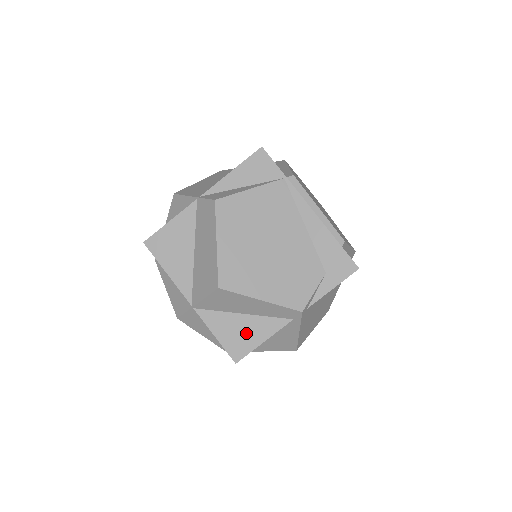
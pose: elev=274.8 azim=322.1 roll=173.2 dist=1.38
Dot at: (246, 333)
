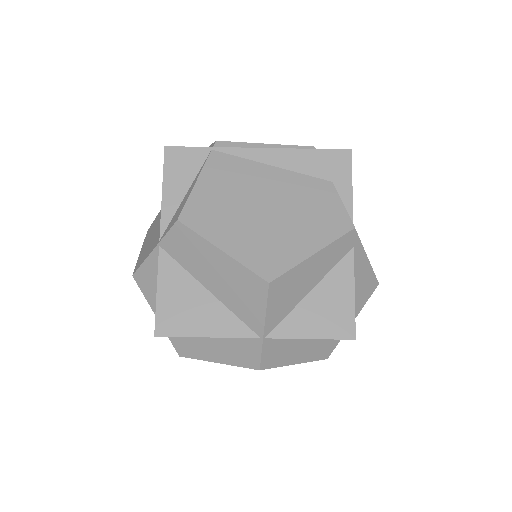
Dot at: (332, 304)
